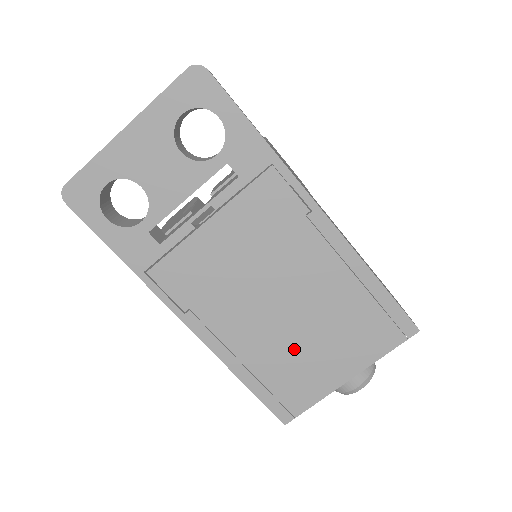
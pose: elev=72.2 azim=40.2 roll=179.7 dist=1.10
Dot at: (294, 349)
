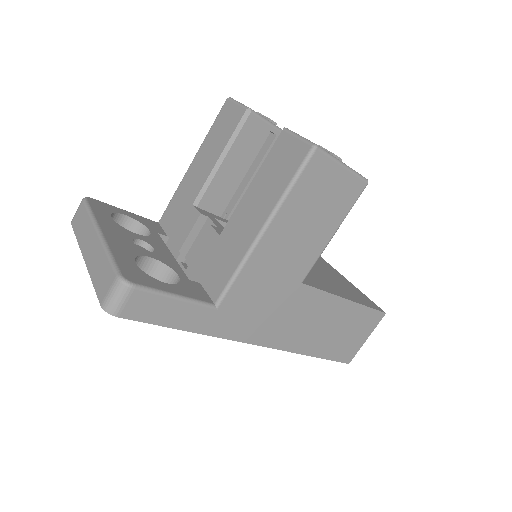
Dot at: occluded
